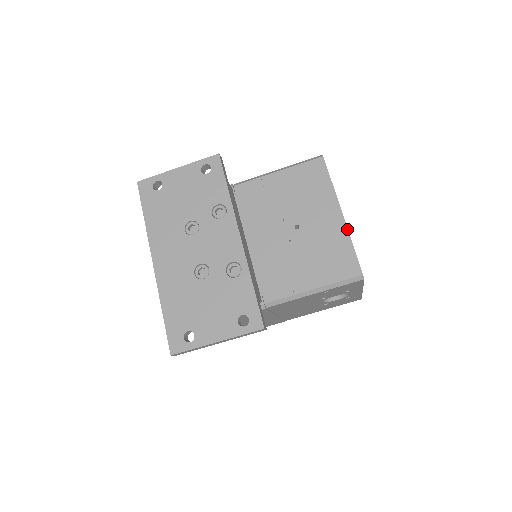
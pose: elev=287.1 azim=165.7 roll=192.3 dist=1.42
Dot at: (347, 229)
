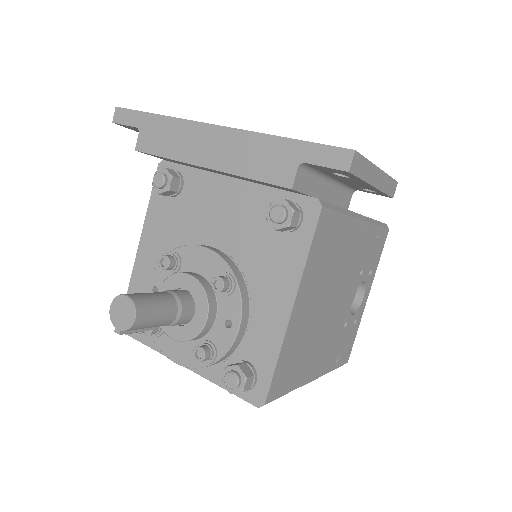
Dot at: occluded
